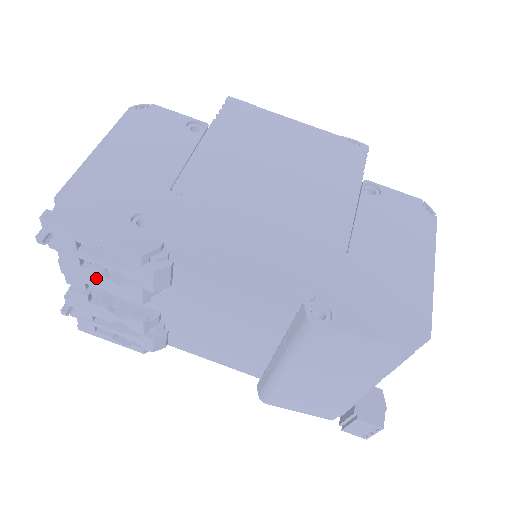
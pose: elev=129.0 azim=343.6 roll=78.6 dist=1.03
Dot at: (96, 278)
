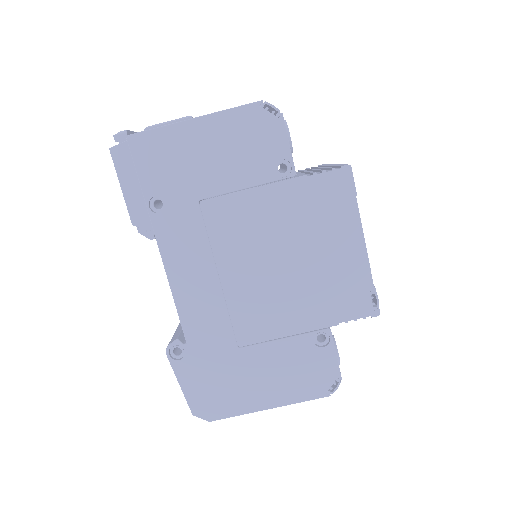
Dot at: occluded
